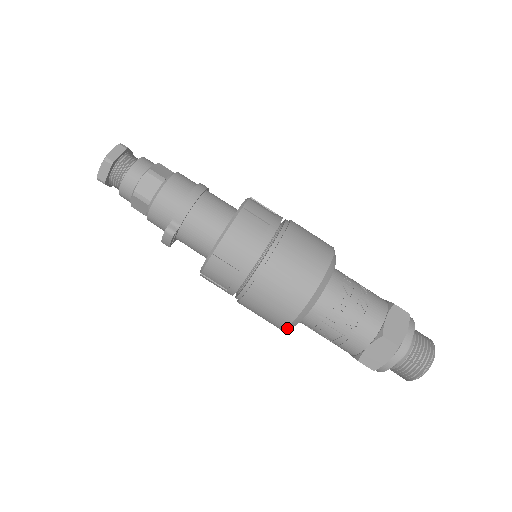
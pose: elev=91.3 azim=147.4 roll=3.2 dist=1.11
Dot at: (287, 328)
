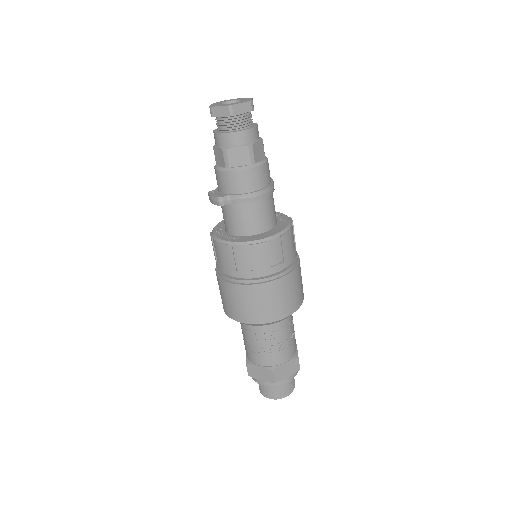
Dot at: occluded
